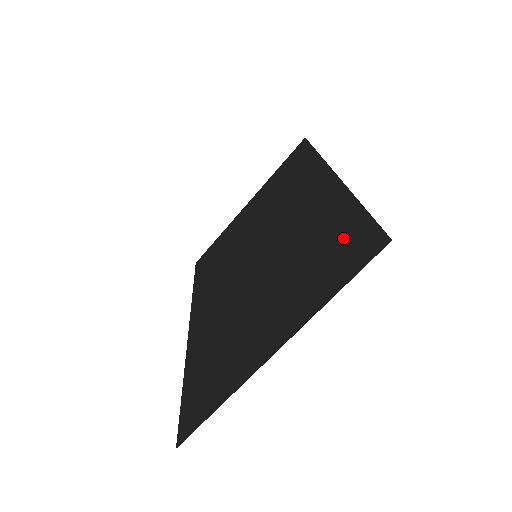
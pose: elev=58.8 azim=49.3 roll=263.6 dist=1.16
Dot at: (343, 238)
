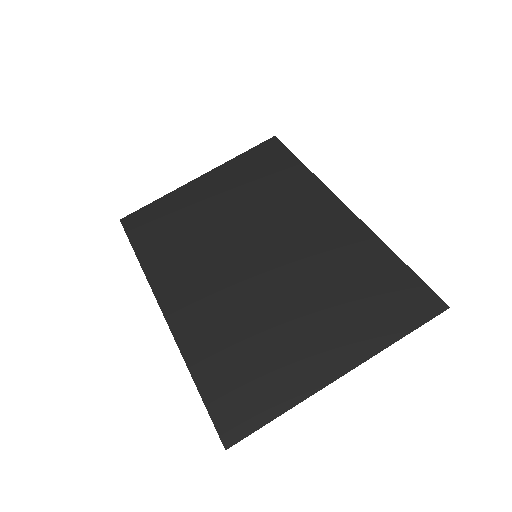
Dot at: (390, 284)
